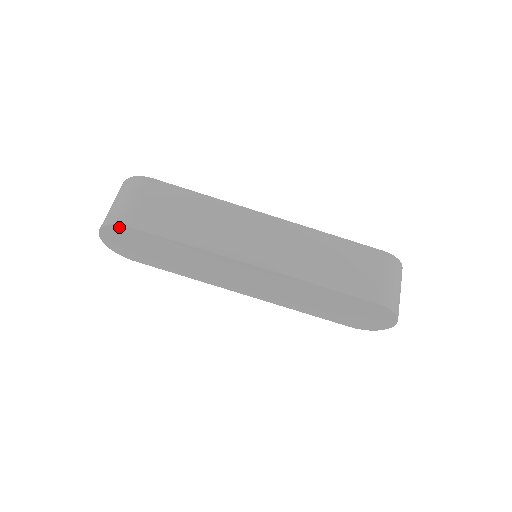
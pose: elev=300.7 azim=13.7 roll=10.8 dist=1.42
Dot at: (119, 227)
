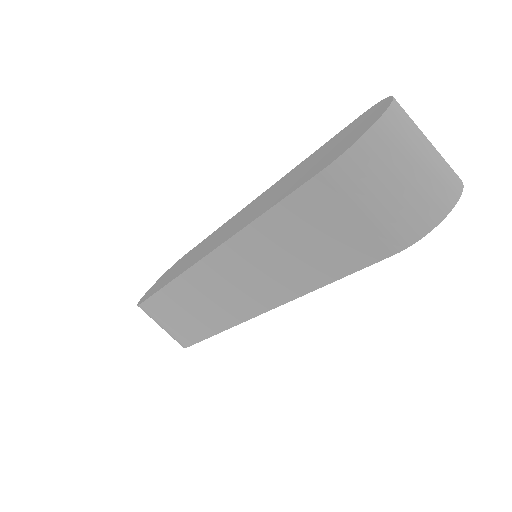
Dot at: occluded
